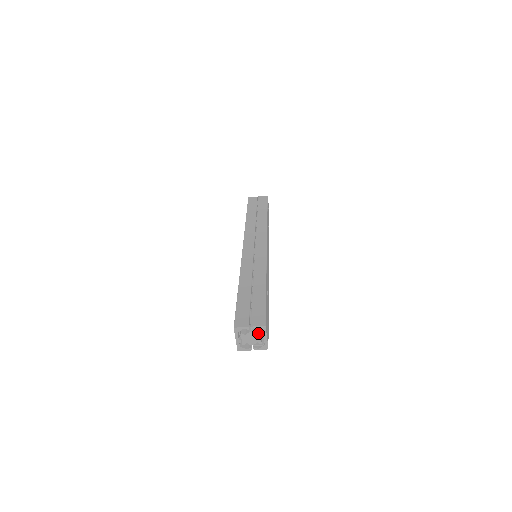
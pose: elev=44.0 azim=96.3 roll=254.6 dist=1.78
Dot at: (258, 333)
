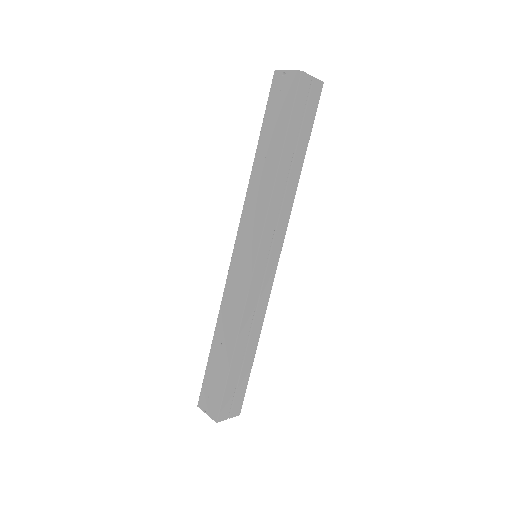
Dot at: occluded
